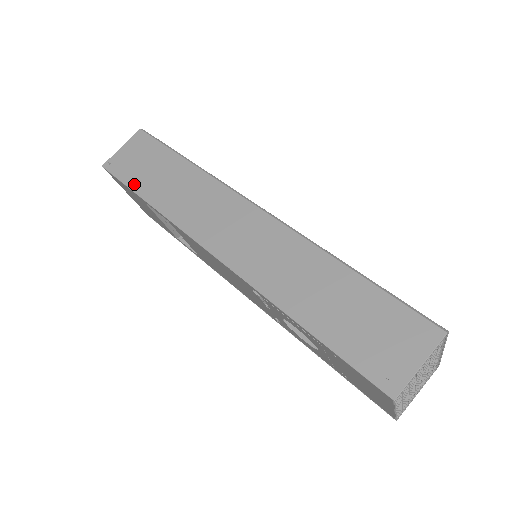
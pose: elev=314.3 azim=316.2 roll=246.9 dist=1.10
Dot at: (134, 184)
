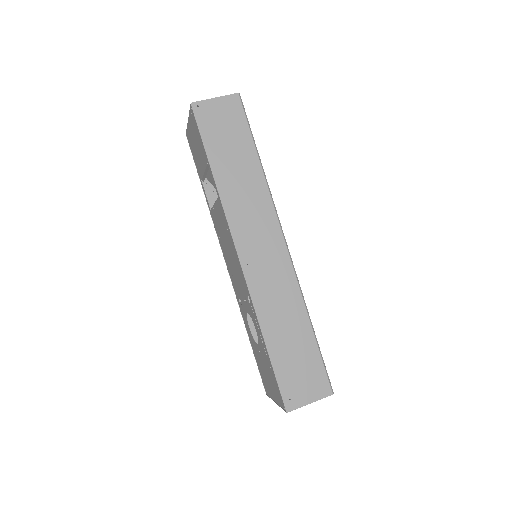
Dot at: (210, 147)
